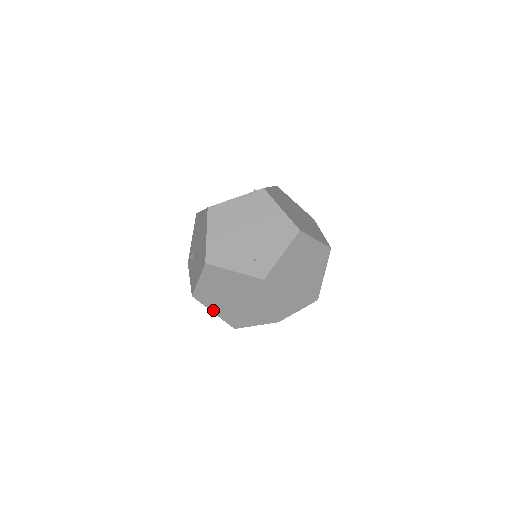
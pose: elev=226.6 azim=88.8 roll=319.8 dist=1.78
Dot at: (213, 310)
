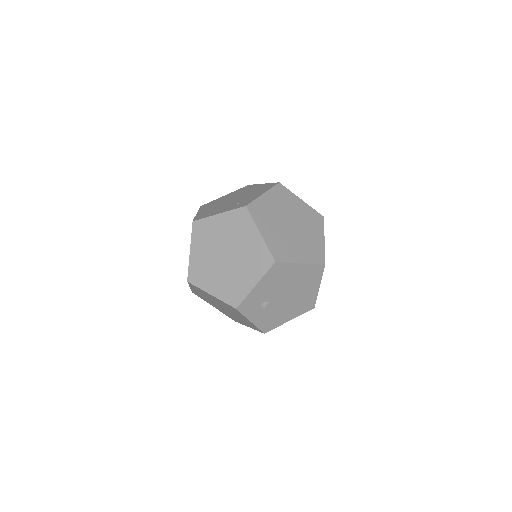
Dot at: (210, 290)
